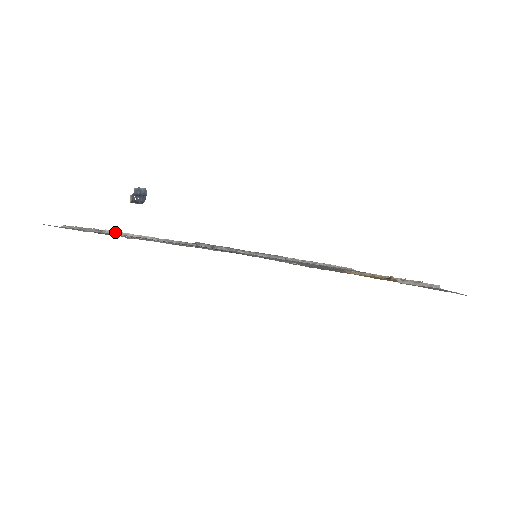
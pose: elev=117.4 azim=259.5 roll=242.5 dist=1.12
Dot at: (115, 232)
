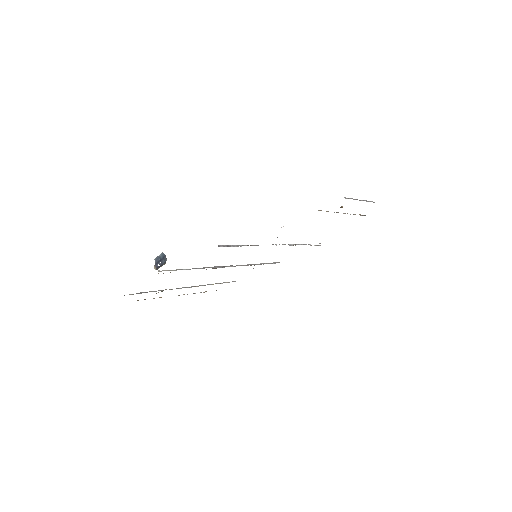
Dot at: occluded
